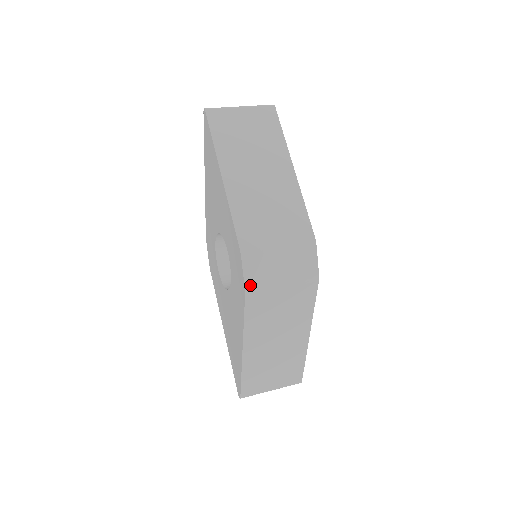
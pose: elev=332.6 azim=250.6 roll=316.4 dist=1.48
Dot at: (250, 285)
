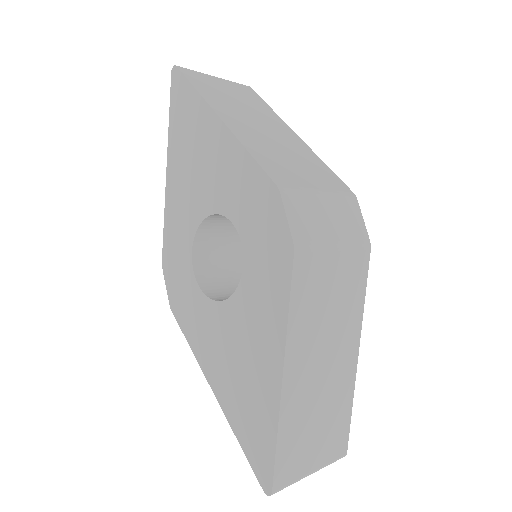
Dot at: (298, 238)
